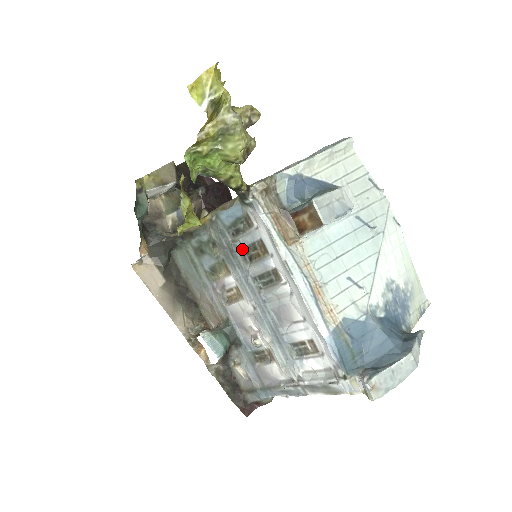
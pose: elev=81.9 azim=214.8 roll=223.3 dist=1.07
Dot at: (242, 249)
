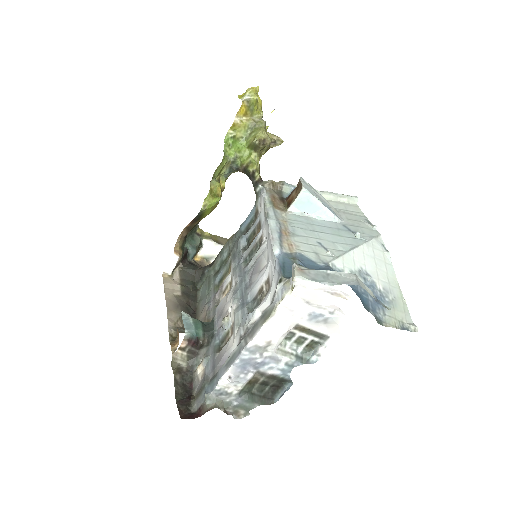
Dot at: (246, 241)
